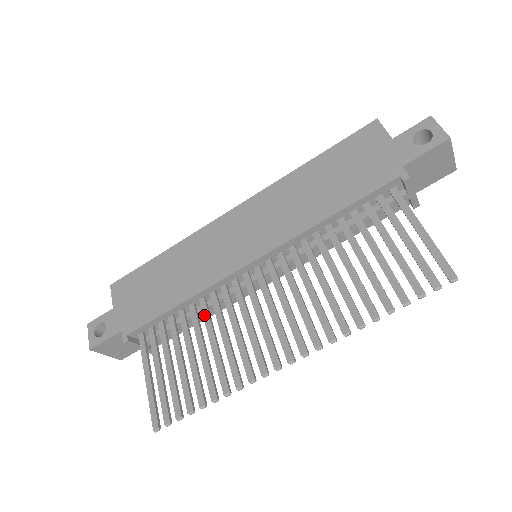
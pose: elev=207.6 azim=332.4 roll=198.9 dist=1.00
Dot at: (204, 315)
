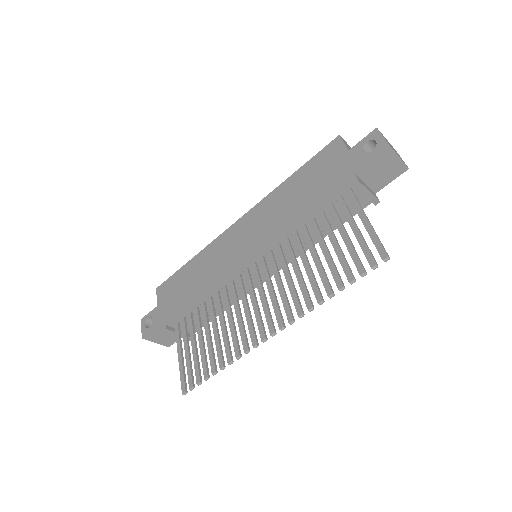
Dot at: (217, 305)
